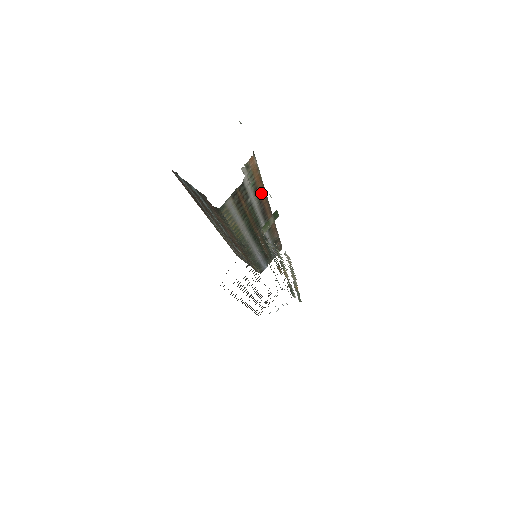
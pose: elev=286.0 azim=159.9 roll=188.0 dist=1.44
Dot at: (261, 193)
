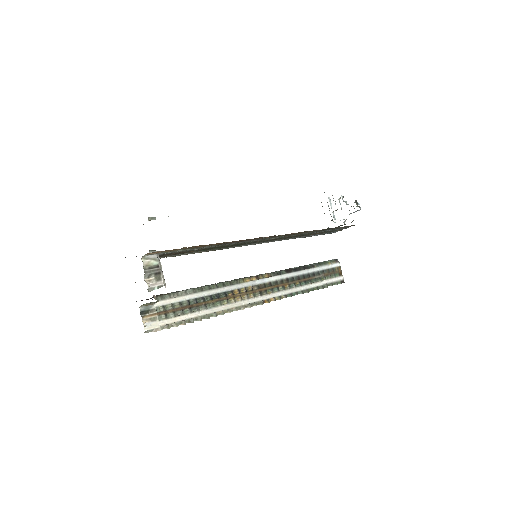
Dot at: (215, 244)
